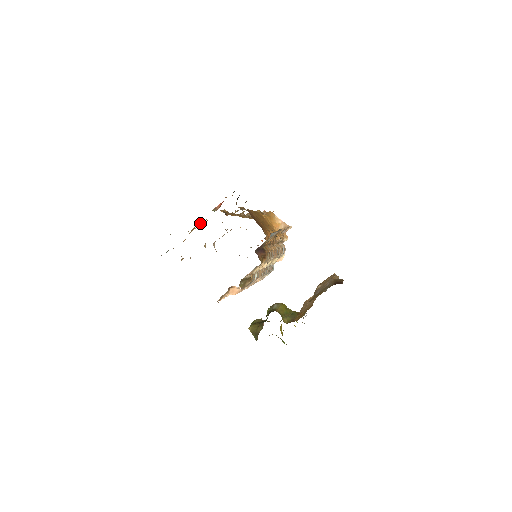
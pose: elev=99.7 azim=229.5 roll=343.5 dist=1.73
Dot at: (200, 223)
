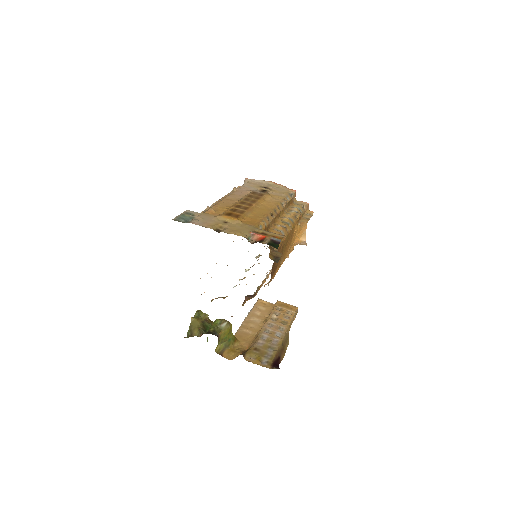
Dot at: (233, 222)
